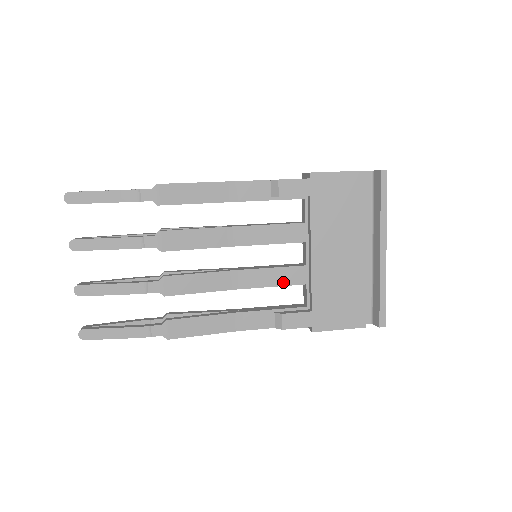
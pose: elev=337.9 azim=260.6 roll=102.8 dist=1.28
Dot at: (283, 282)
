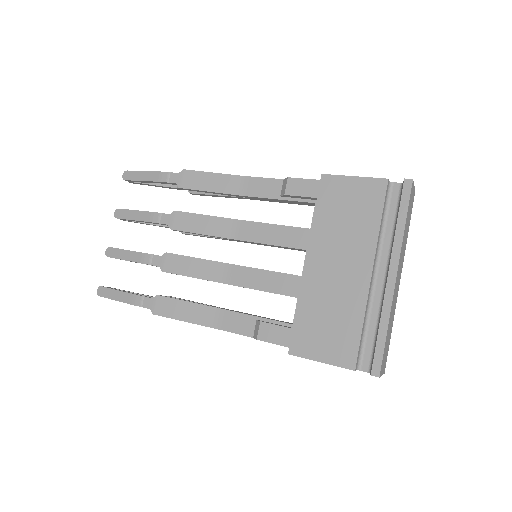
Dot at: (273, 288)
